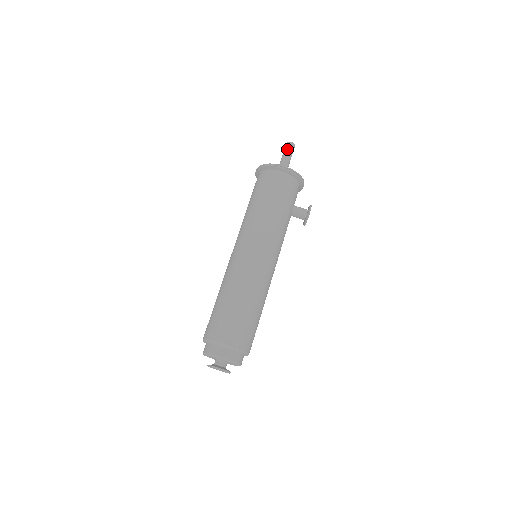
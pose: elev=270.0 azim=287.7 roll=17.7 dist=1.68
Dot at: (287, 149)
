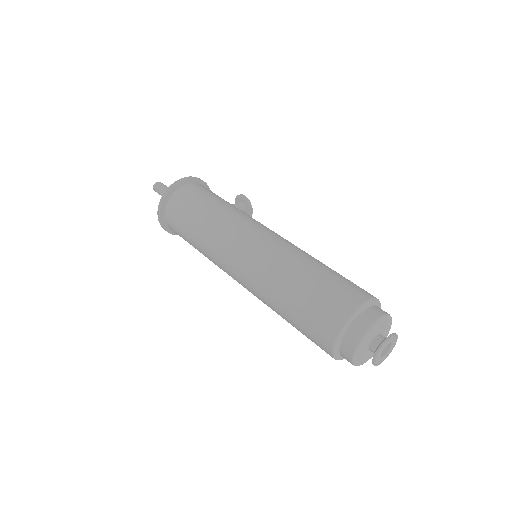
Dot at: (161, 187)
